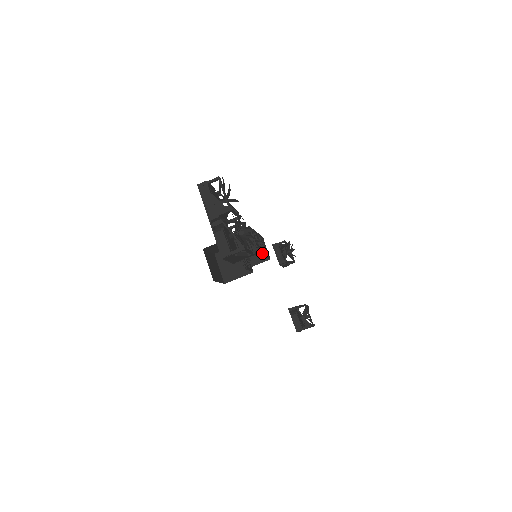
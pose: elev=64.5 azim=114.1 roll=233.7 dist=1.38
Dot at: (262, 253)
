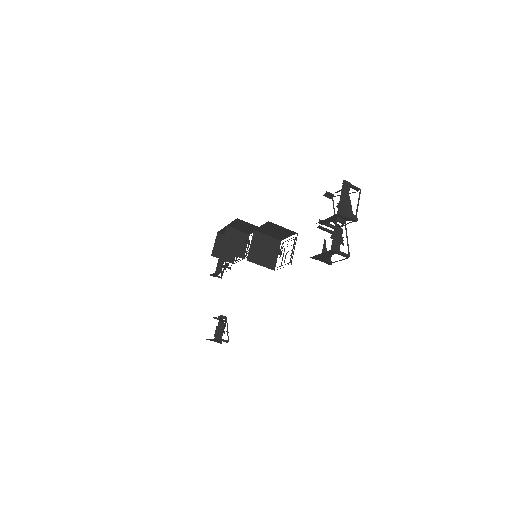
Dot at: occluded
